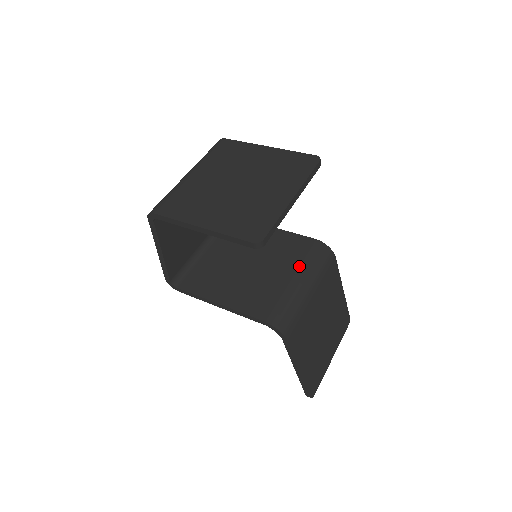
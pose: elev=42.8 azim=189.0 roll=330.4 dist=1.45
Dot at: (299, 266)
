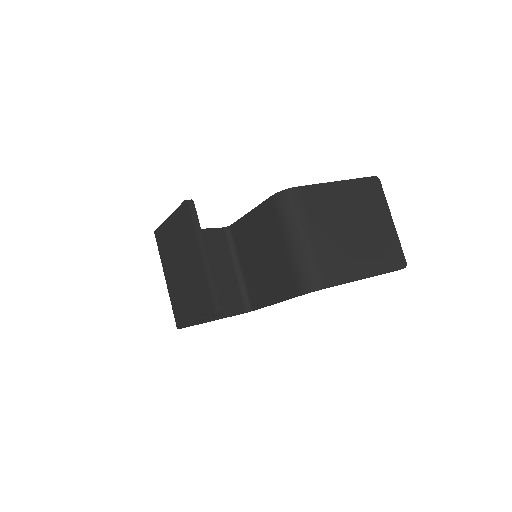
Dot at: (282, 231)
